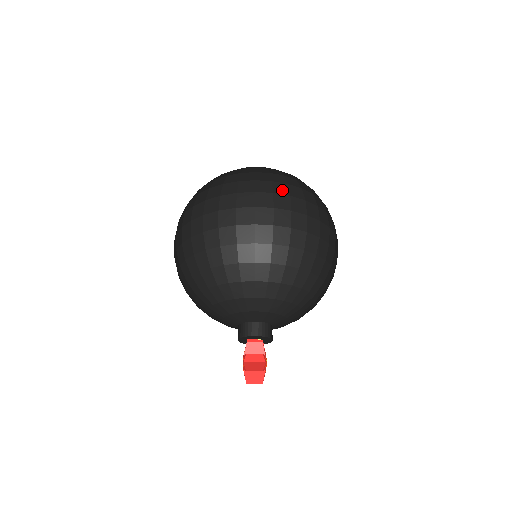
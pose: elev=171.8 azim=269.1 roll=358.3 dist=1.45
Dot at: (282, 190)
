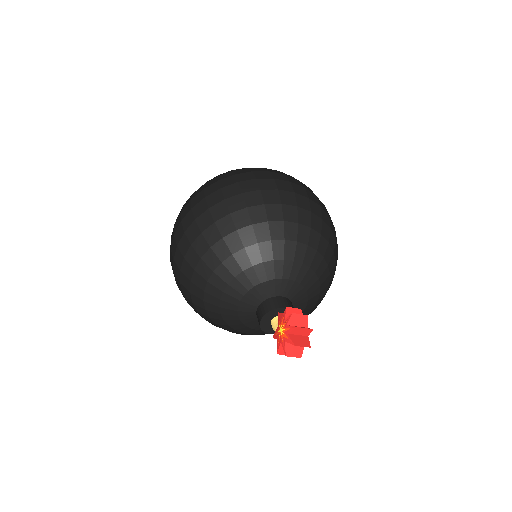
Dot at: occluded
